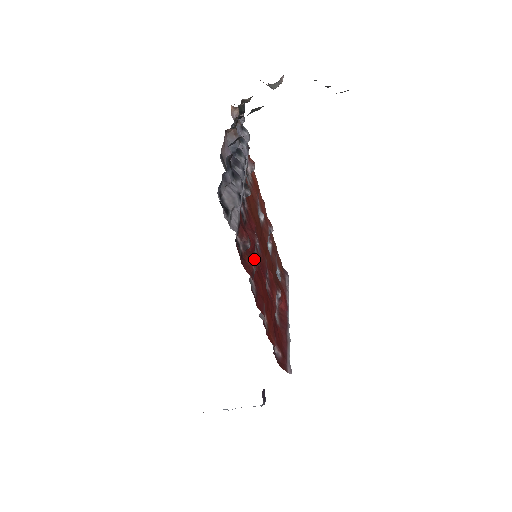
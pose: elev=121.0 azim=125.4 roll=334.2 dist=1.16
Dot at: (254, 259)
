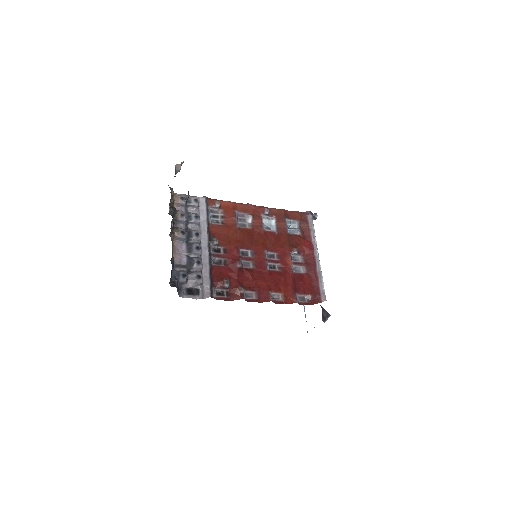
Dot at: (245, 275)
